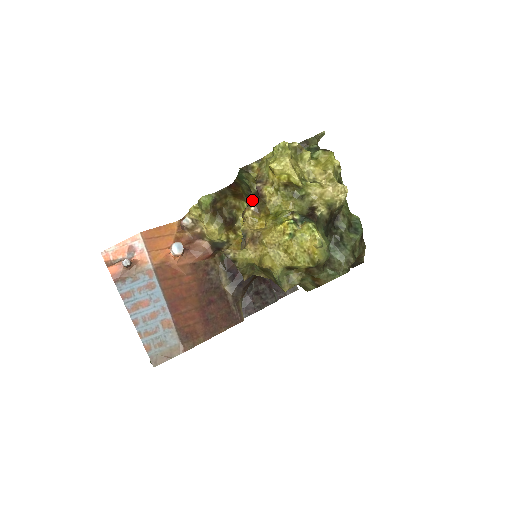
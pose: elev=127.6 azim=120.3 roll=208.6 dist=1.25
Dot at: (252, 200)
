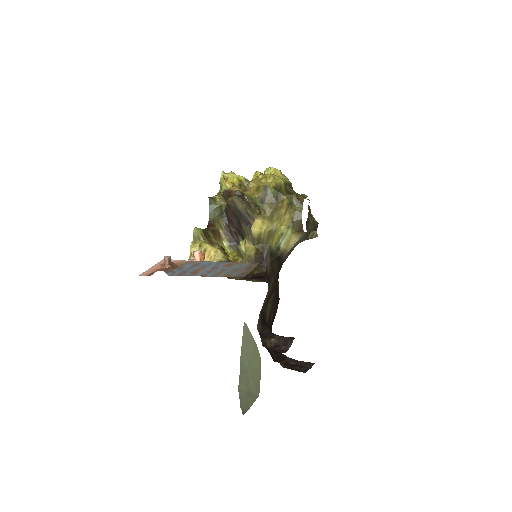
Dot at: (227, 207)
